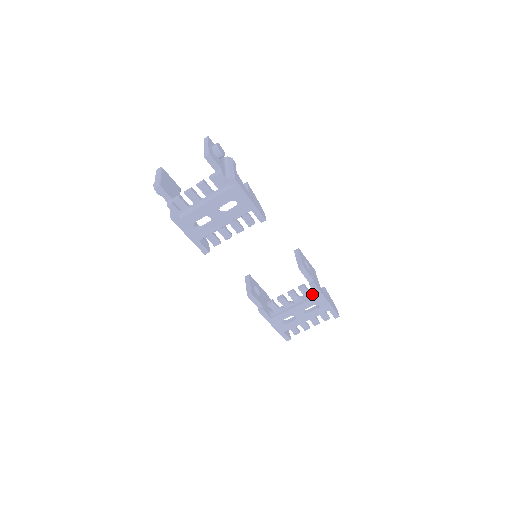
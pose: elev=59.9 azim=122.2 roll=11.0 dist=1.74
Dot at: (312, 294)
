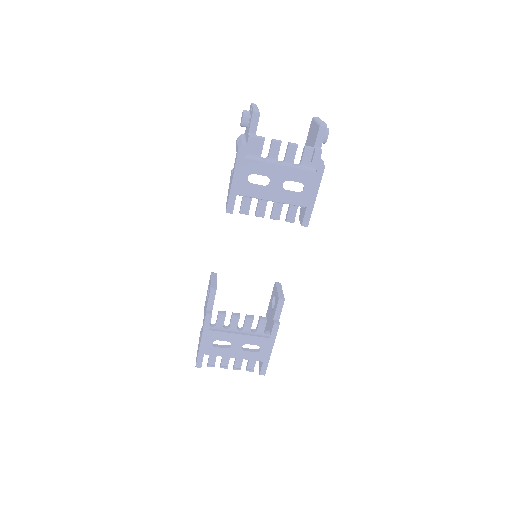
Dot at: (265, 333)
